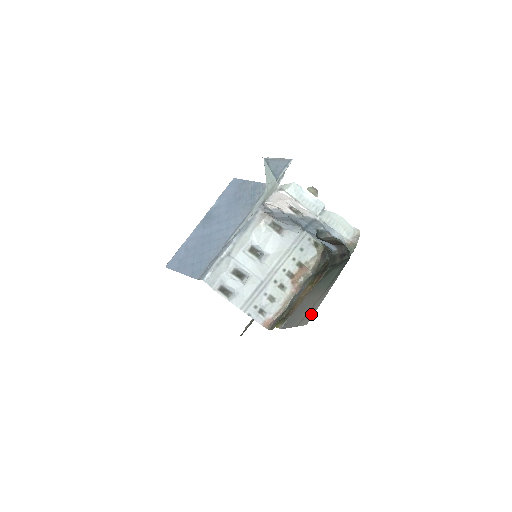
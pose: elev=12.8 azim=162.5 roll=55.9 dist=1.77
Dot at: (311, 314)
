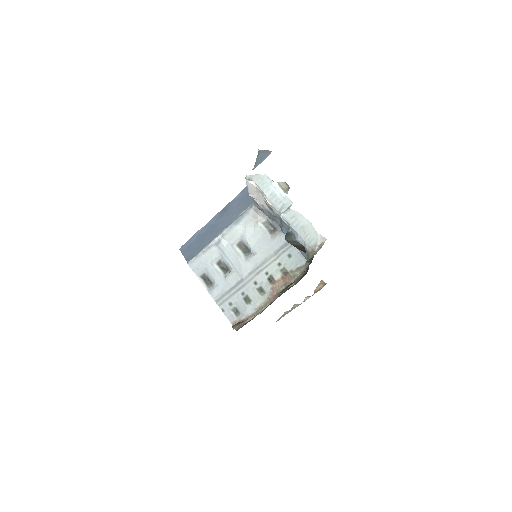
Dot at: occluded
